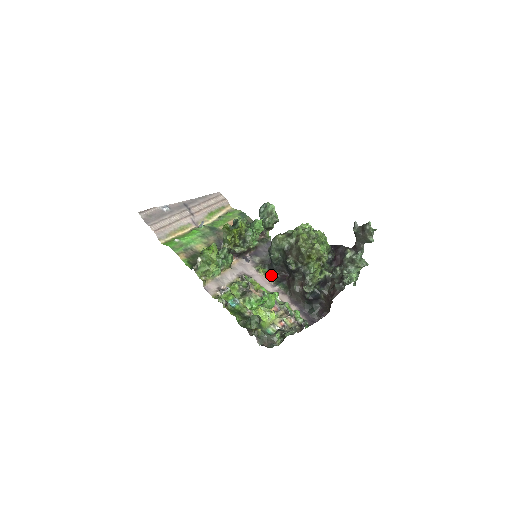
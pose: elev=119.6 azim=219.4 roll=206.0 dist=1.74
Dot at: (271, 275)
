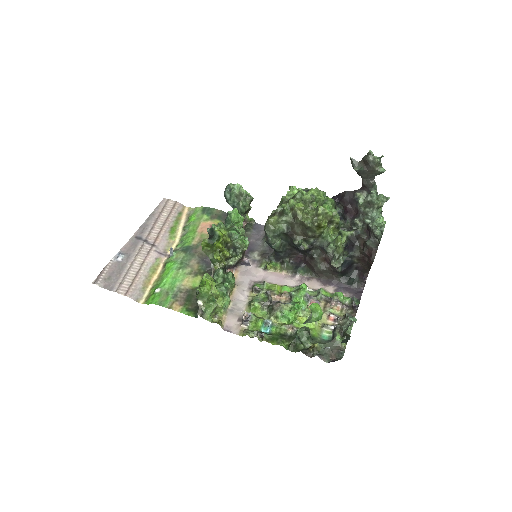
Dot at: (282, 265)
